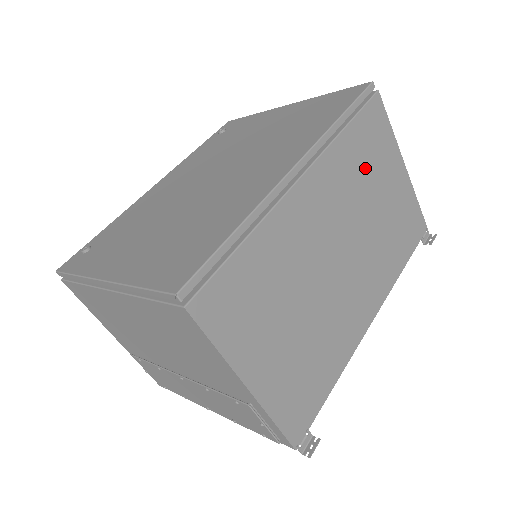
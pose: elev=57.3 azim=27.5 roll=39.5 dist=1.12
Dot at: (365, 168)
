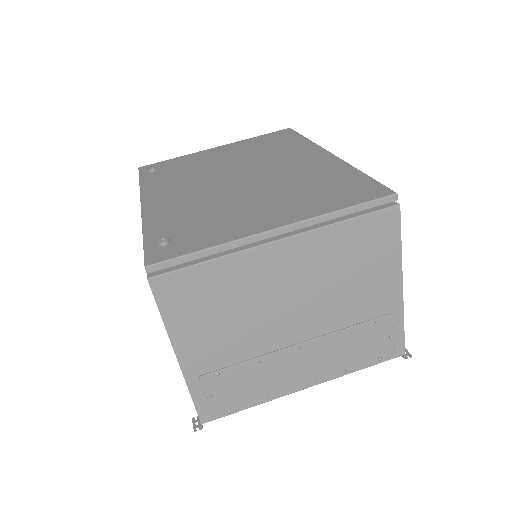
Dot at: occluded
